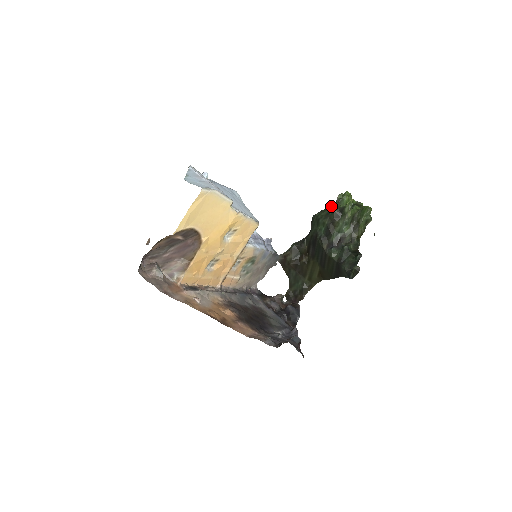
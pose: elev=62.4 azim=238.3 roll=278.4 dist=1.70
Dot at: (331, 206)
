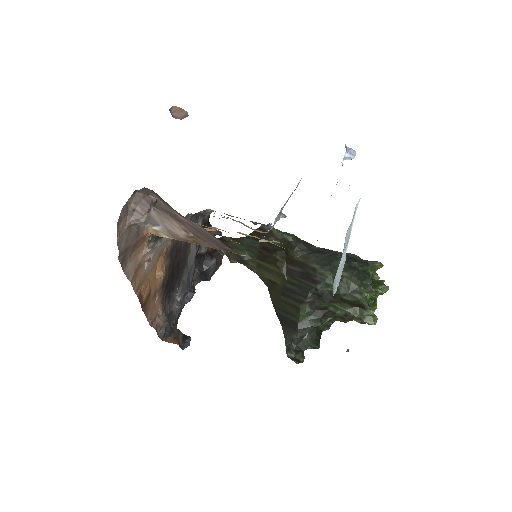
Dot at: (364, 289)
